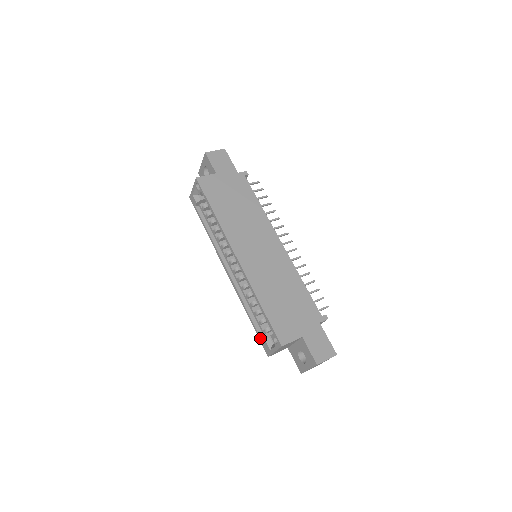
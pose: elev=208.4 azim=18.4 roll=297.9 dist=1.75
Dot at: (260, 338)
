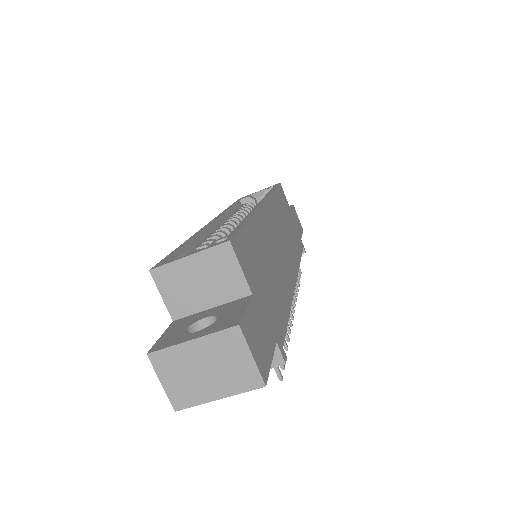
Dot at: (172, 254)
